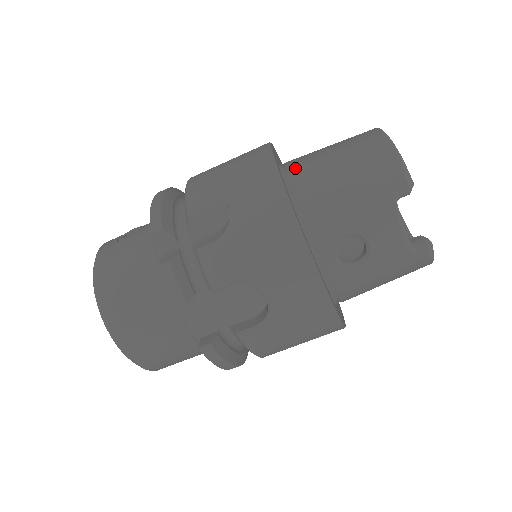
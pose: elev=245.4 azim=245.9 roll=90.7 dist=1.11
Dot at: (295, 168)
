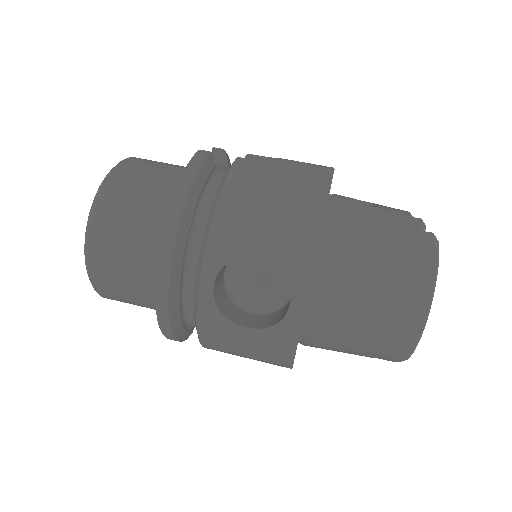
Dot at: occluded
